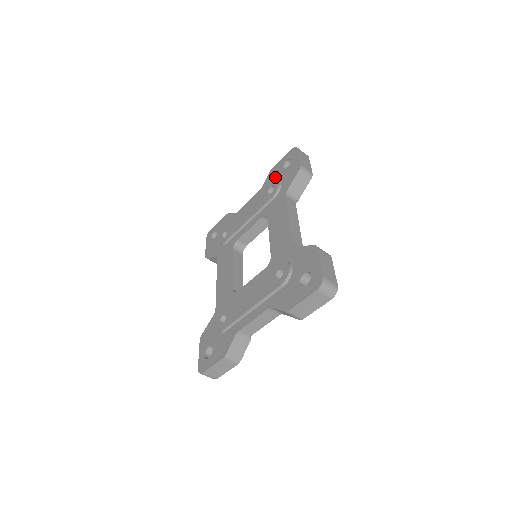
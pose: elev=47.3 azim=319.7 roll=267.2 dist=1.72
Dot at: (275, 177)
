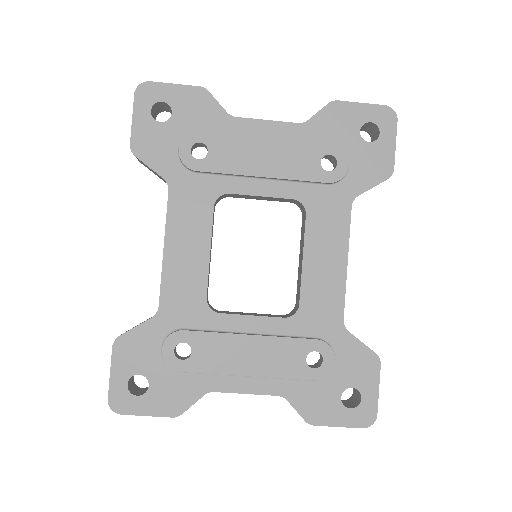
Dot at: (340, 134)
